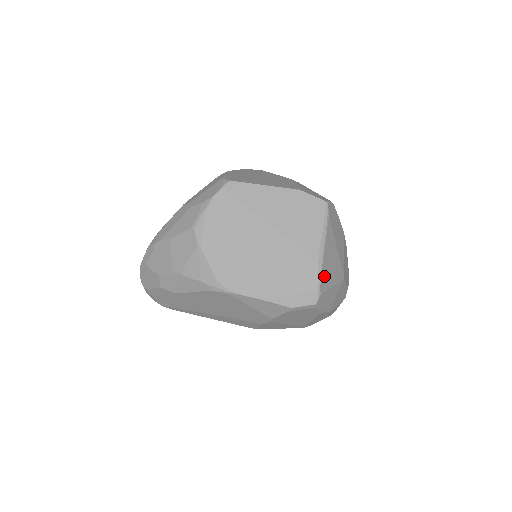
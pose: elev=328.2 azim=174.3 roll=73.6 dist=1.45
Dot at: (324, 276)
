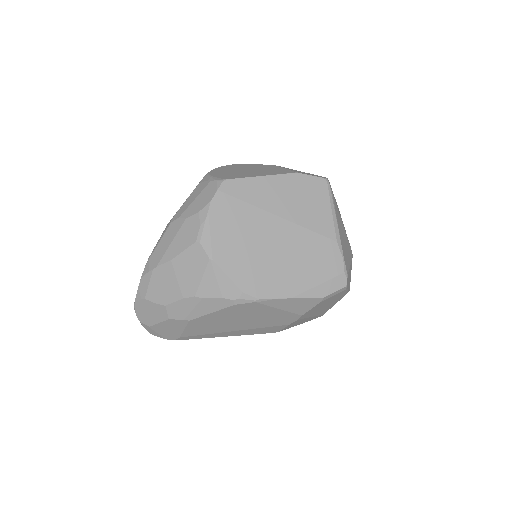
Dot at: (344, 255)
